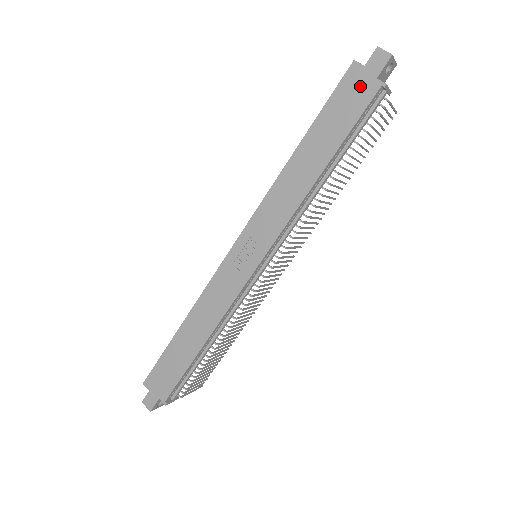
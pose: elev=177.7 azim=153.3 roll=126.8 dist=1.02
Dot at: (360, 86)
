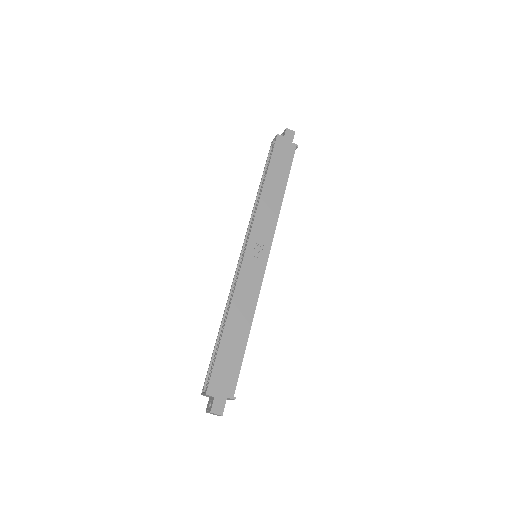
Dot at: (286, 146)
